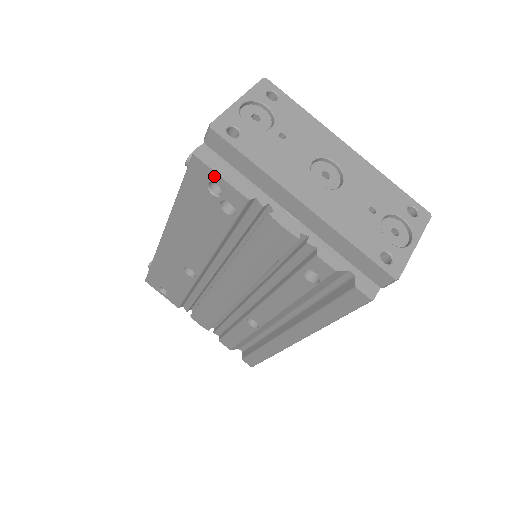
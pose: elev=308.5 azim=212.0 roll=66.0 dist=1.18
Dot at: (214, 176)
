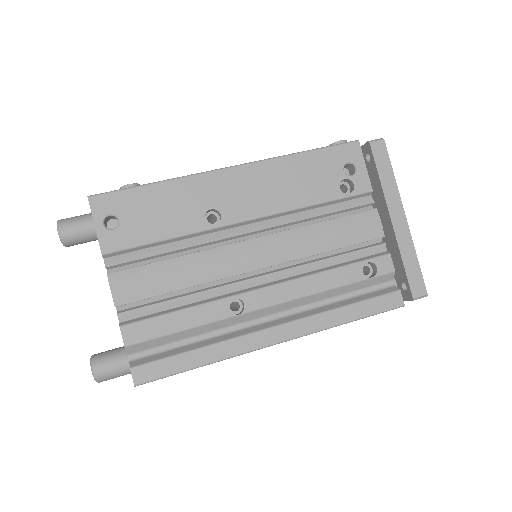
Dot at: (361, 162)
